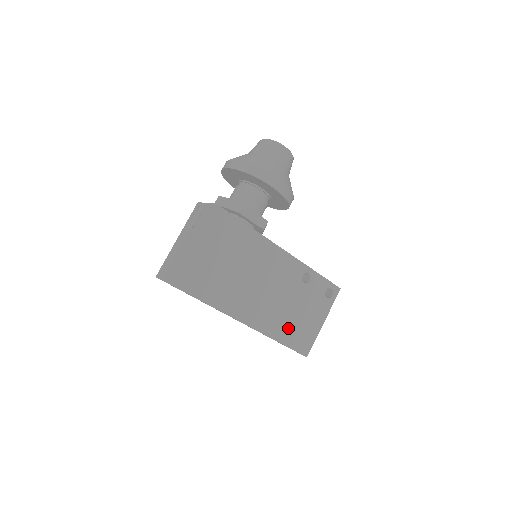
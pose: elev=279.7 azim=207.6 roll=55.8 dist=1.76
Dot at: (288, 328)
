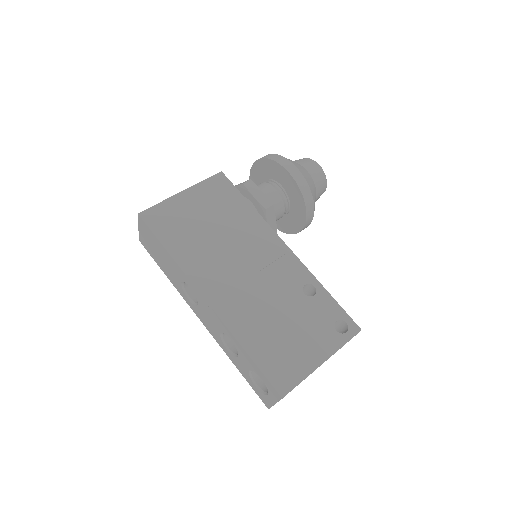
Dot at: (264, 338)
